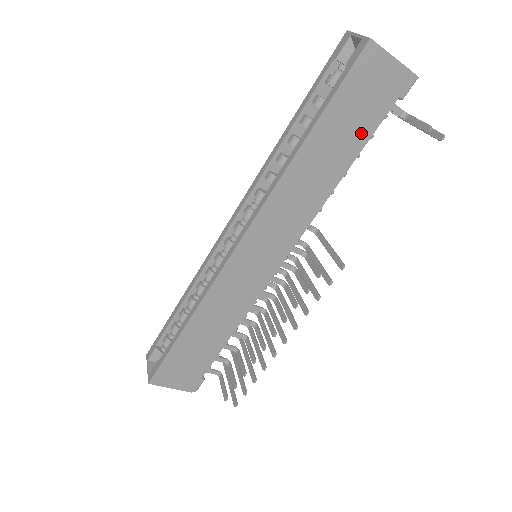
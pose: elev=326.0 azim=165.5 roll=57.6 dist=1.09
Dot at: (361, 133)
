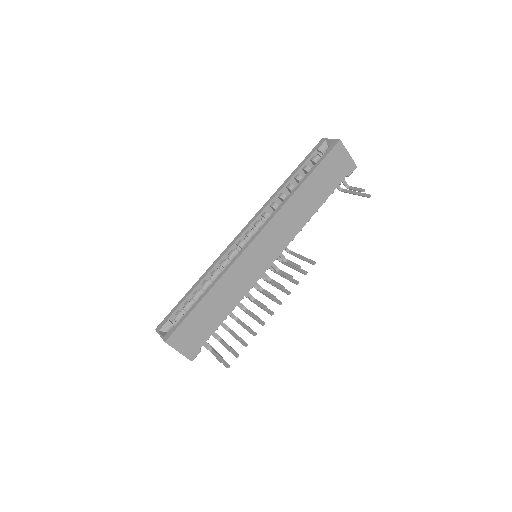
Dot at: (329, 188)
